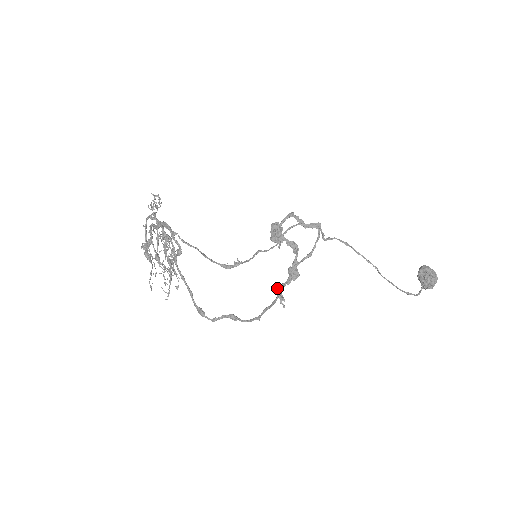
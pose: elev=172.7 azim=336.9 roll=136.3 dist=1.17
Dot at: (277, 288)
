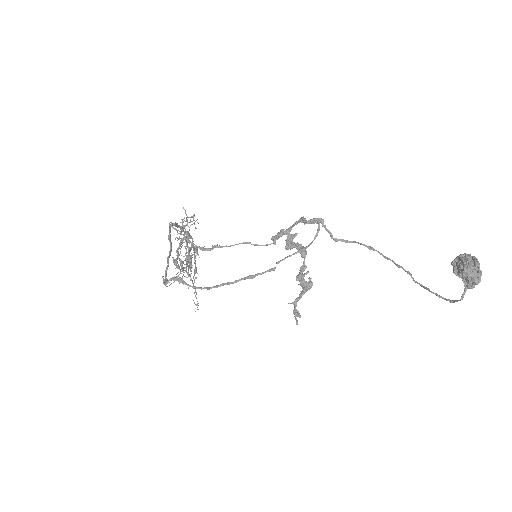
Dot at: (294, 303)
